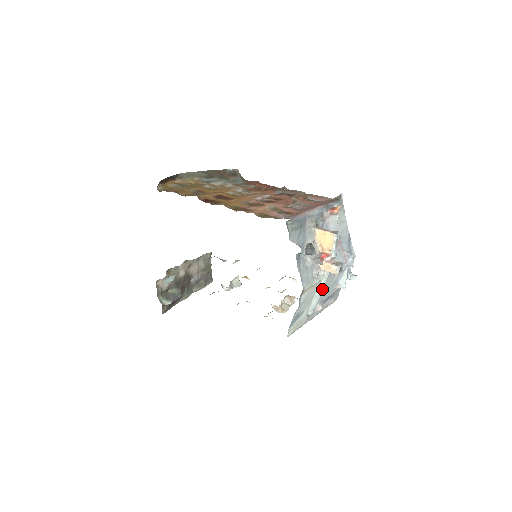
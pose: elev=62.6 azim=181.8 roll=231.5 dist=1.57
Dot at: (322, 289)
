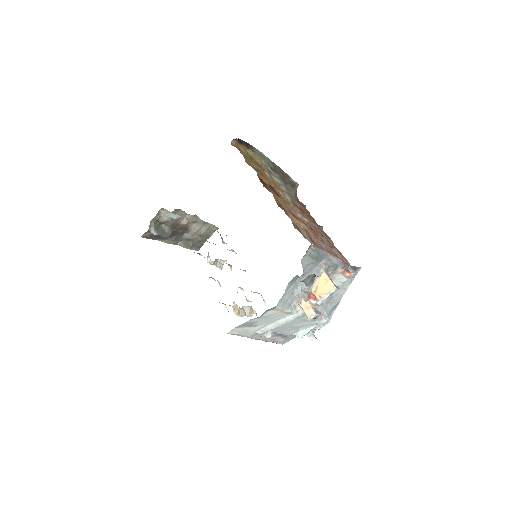
Dot at: (286, 321)
